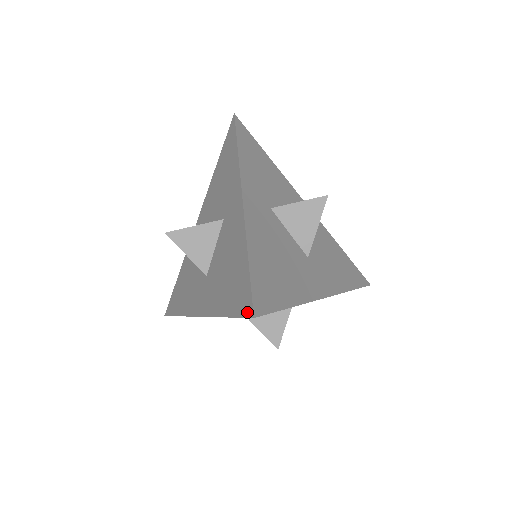
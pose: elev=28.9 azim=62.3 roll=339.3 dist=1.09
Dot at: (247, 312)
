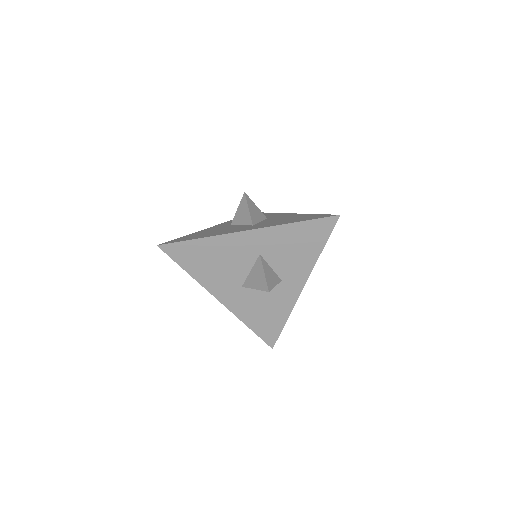
Dot at: (331, 216)
